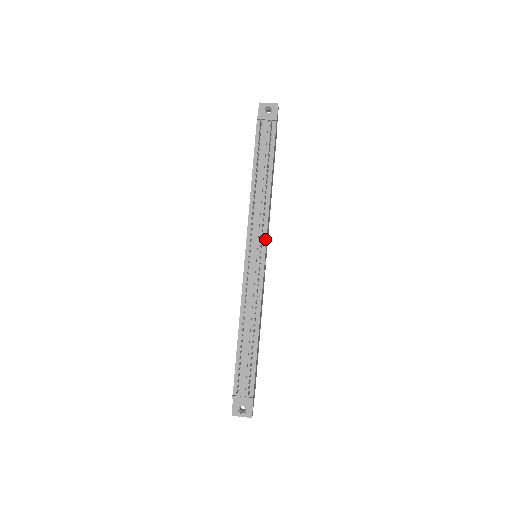
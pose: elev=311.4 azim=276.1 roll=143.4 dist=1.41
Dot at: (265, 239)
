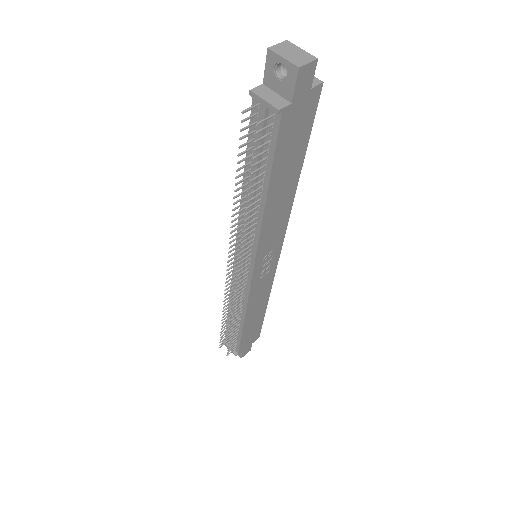
Dot at: (253, 259)
